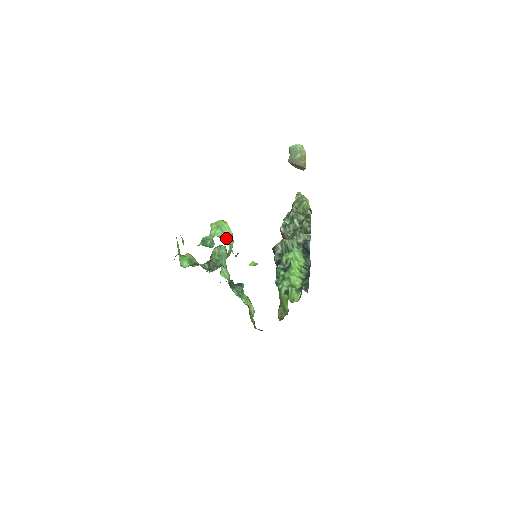
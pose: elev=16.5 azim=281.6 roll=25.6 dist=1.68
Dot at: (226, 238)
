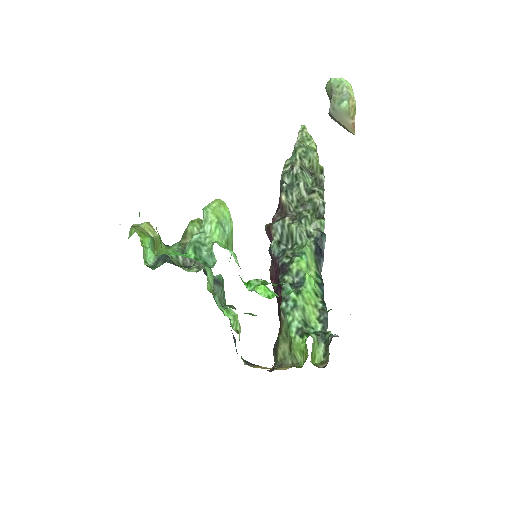
Dot at: (228, 242)
